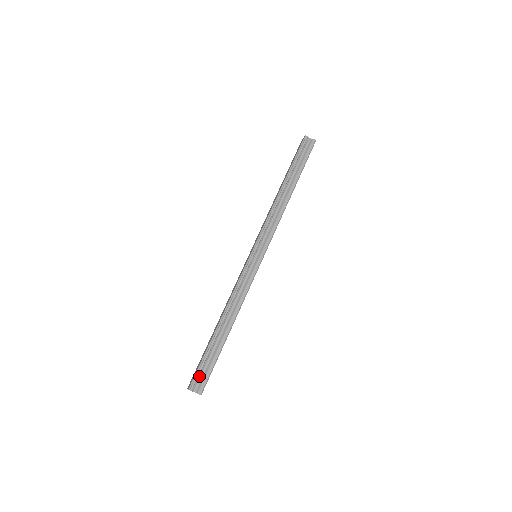
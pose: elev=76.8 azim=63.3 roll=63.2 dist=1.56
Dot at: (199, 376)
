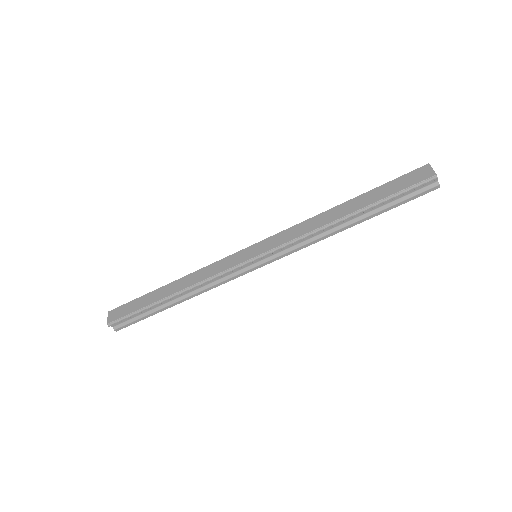
Dot at: (123, 320)
